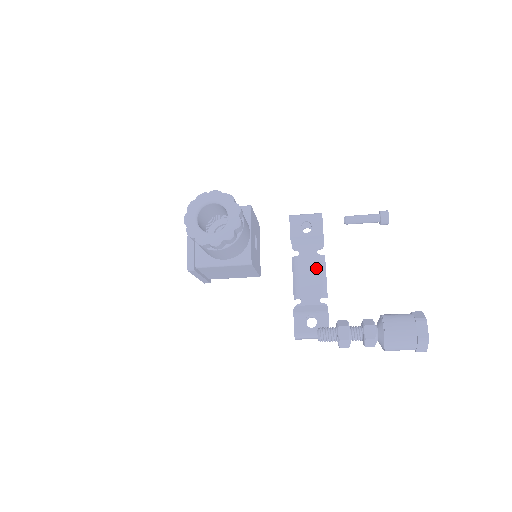
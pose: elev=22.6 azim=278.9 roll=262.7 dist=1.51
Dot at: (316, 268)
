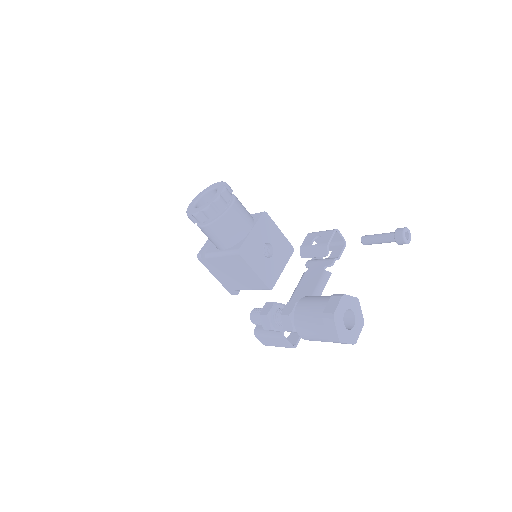
Dot at: (315, 282)
